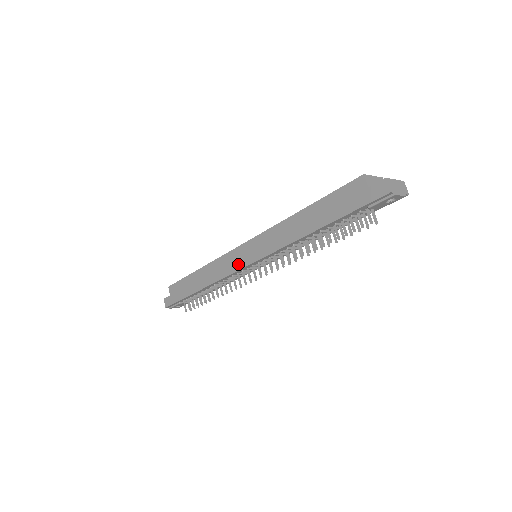
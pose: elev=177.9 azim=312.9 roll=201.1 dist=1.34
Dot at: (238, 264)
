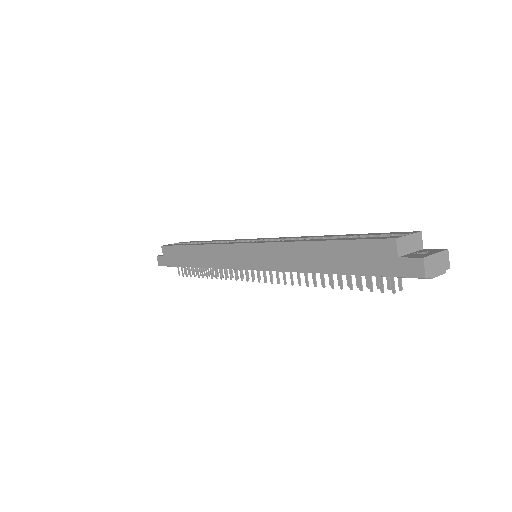
Dot at: (234, 263)
